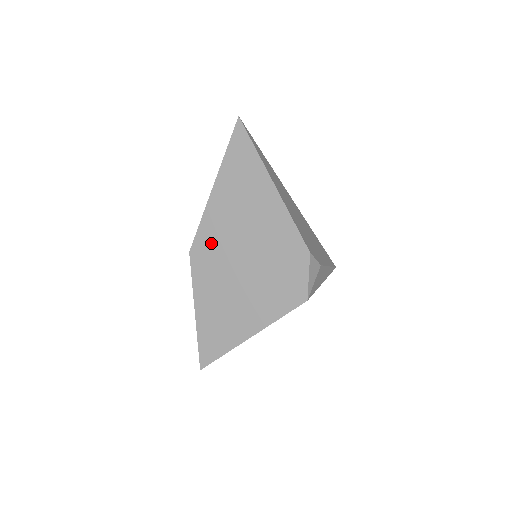
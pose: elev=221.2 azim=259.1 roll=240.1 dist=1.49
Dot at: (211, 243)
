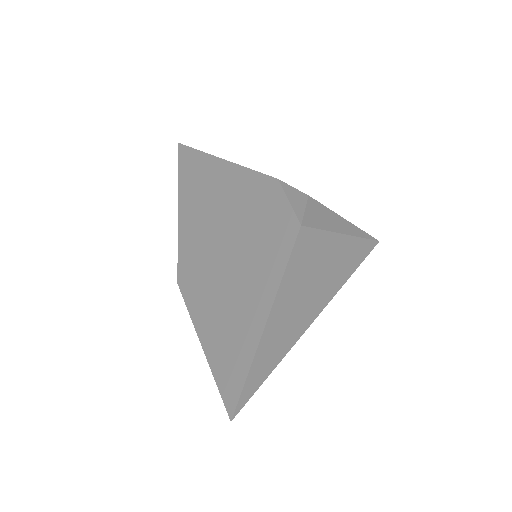
Dot at: (192, 257)
